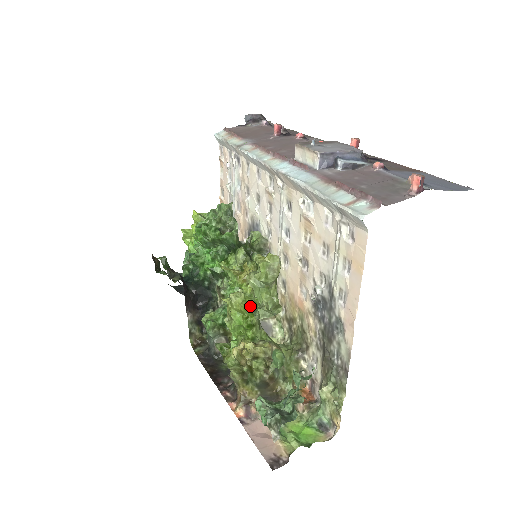
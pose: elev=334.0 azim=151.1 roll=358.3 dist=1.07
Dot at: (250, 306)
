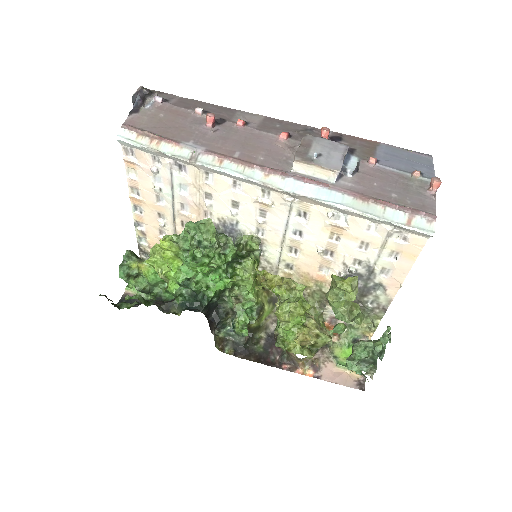
Dot at: (308, 308)
